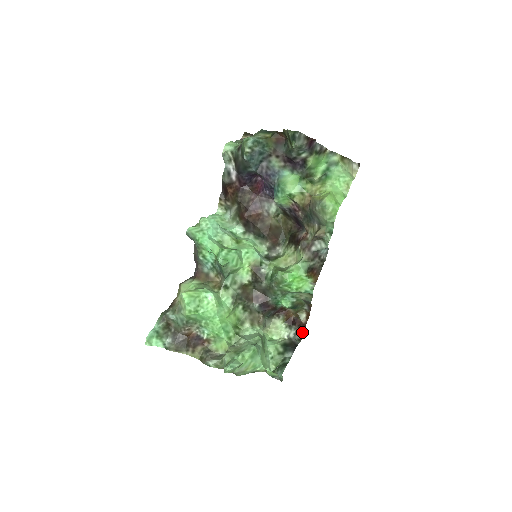
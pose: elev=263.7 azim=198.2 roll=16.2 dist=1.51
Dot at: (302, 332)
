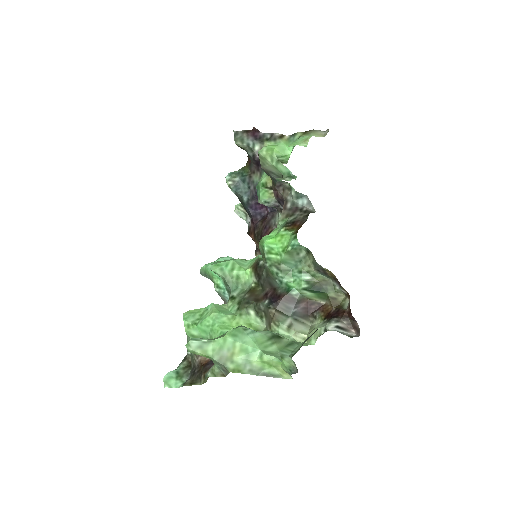
Dot at: (356, 326)
